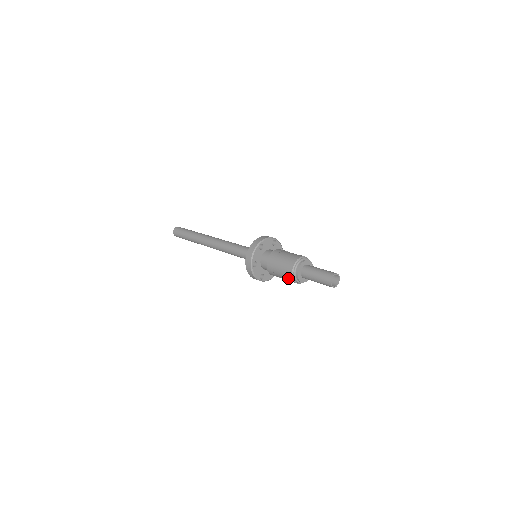
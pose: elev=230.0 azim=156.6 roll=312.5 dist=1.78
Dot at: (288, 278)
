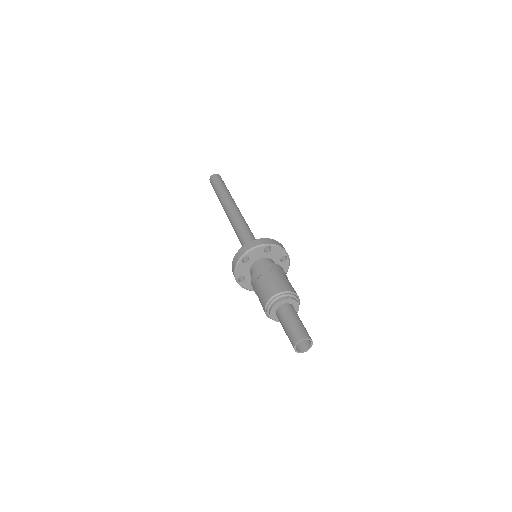
Dot at: (262, 301)
